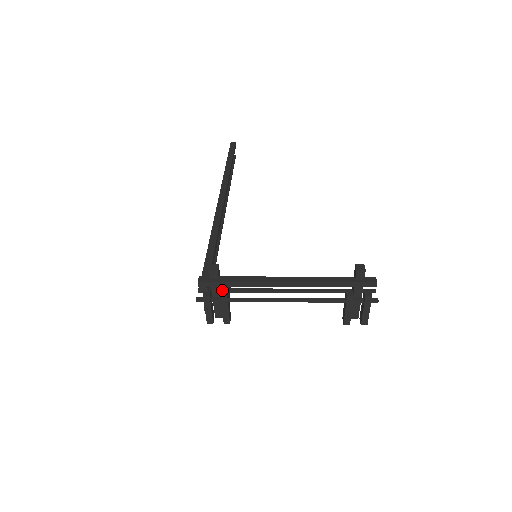
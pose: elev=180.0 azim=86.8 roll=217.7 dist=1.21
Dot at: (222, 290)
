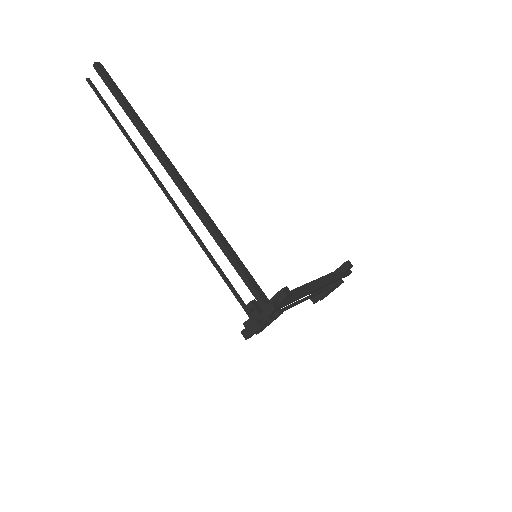
Dot at: occluded
